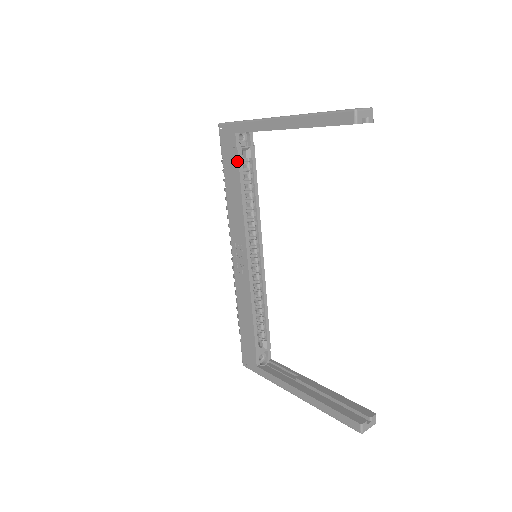
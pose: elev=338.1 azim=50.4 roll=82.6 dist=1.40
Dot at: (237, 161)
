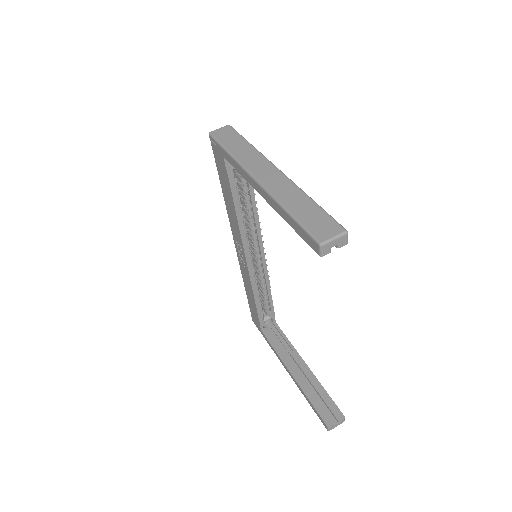
Dot at: (228, 182)
